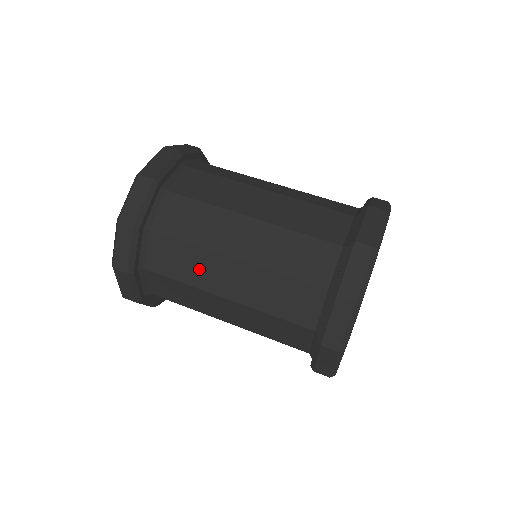
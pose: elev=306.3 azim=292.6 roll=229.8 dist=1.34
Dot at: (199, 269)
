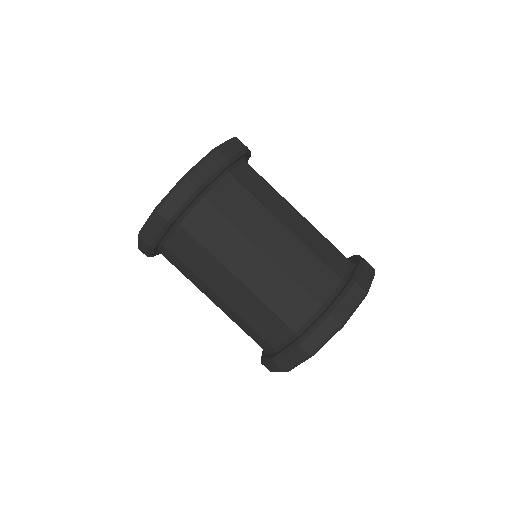
Dot at: (197, 282)
